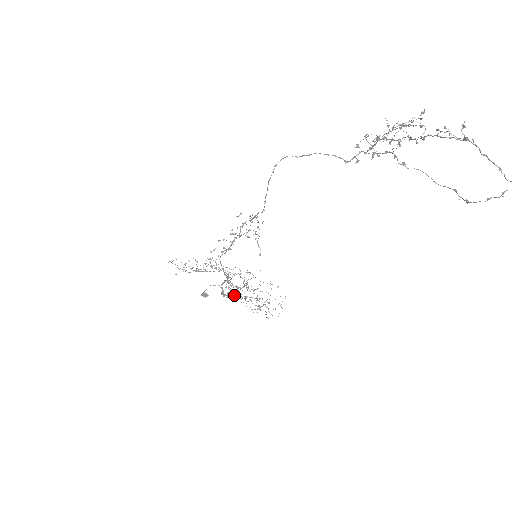
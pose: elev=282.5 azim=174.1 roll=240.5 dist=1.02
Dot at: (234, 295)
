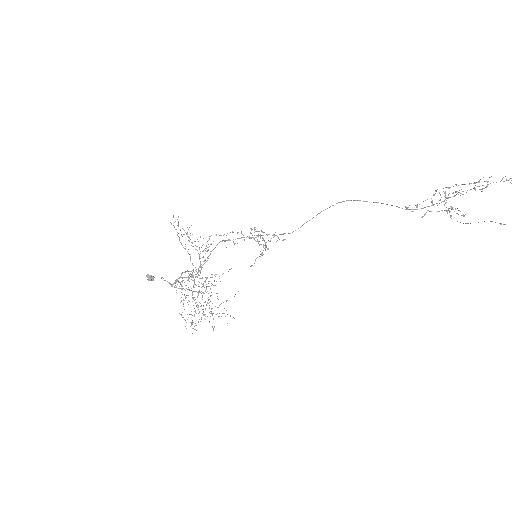
Dot at: occluded
